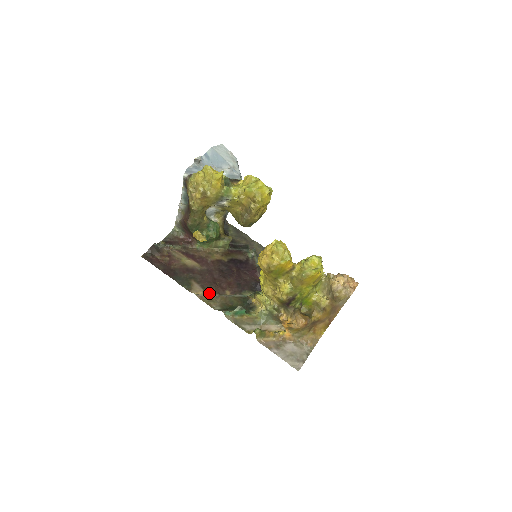
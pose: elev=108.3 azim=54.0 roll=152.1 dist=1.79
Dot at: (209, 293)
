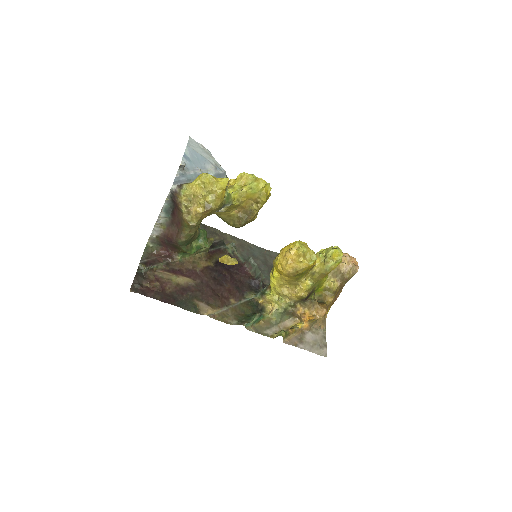
Dot at: (218, 309)
